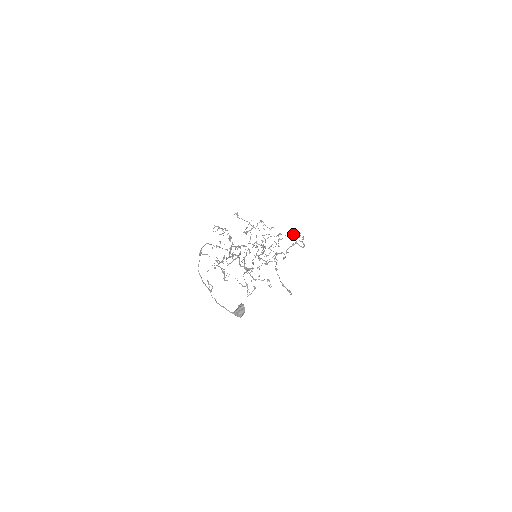
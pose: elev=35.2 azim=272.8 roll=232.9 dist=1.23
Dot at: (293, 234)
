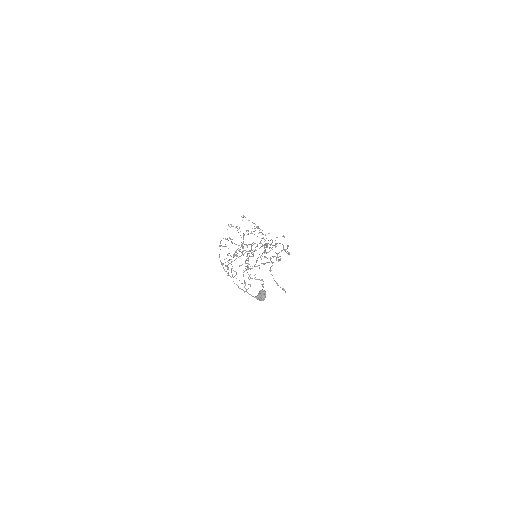
Dot at: (272, 245)
